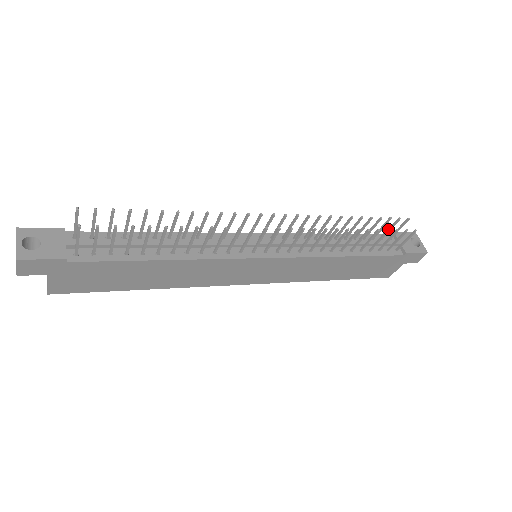
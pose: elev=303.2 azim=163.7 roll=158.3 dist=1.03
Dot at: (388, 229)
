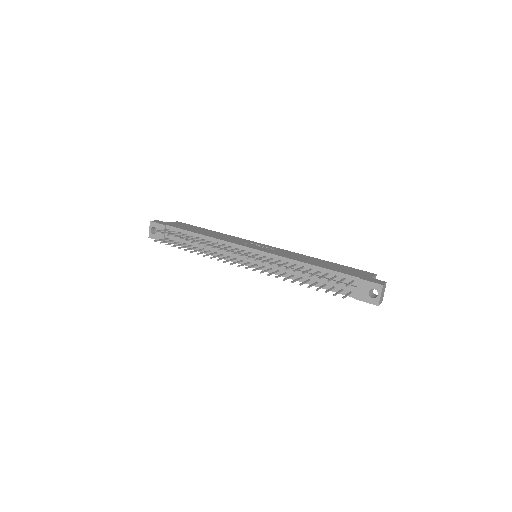
Dot at: (316, 290)
